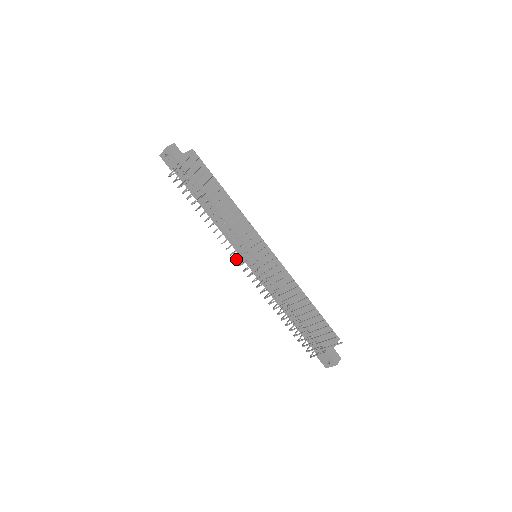
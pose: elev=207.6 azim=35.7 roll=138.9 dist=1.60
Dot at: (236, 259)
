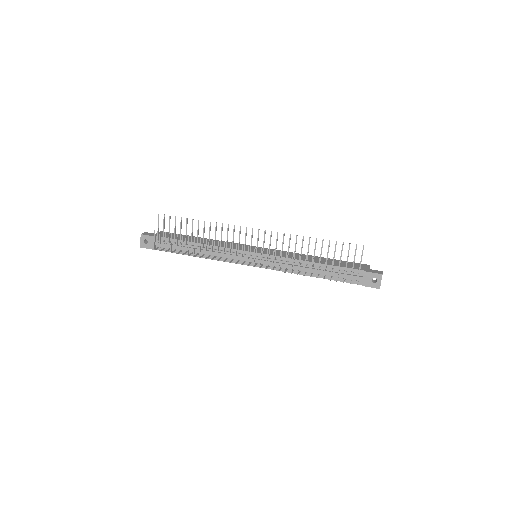
Dot at: (241, 261)
